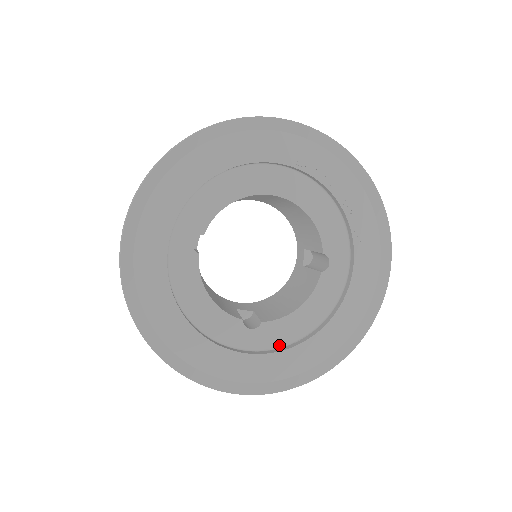
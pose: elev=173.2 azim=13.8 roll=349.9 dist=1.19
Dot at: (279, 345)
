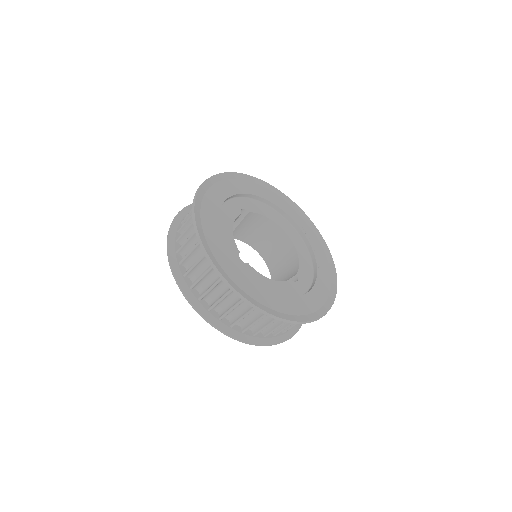
Dot at: occluded
